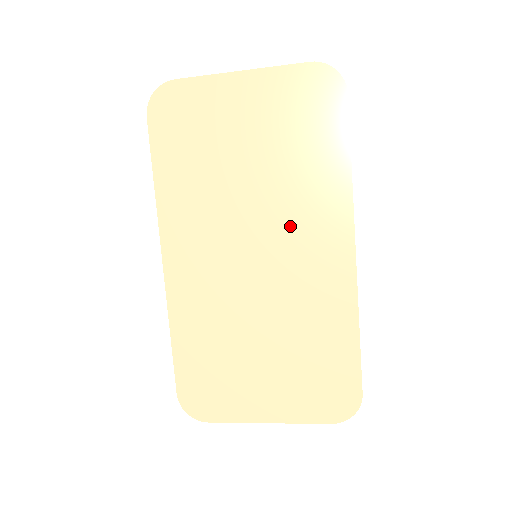
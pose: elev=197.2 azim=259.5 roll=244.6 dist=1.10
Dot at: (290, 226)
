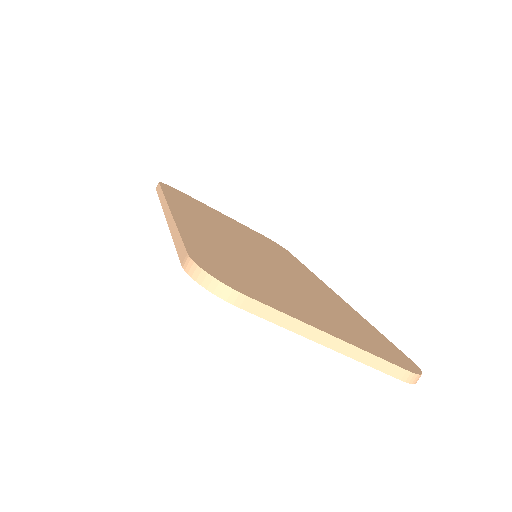
Dot at: (279, 259)
